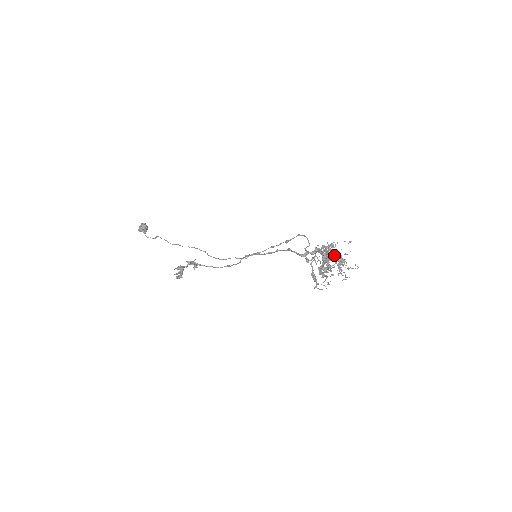
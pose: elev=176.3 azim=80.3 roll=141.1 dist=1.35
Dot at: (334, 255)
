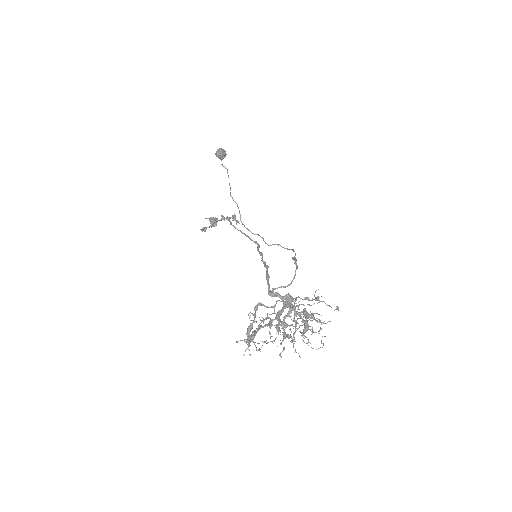
Dot at: (305, 315)
